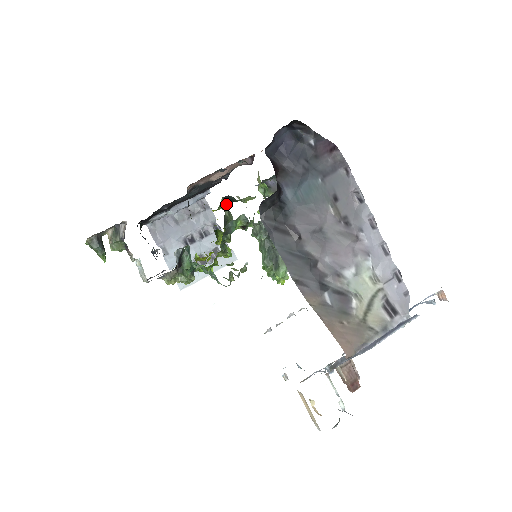
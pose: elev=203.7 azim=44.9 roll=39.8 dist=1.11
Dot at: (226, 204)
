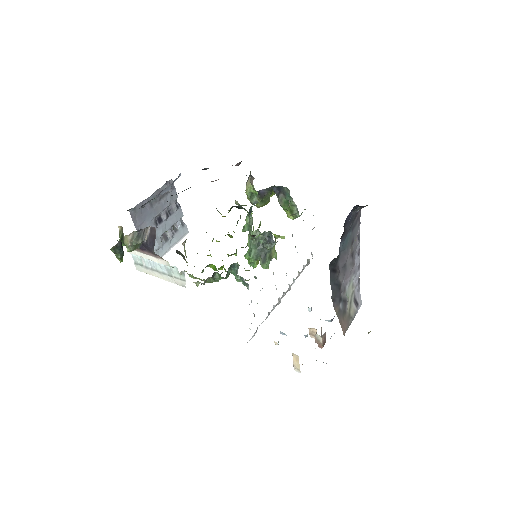
Dot at: occluded
